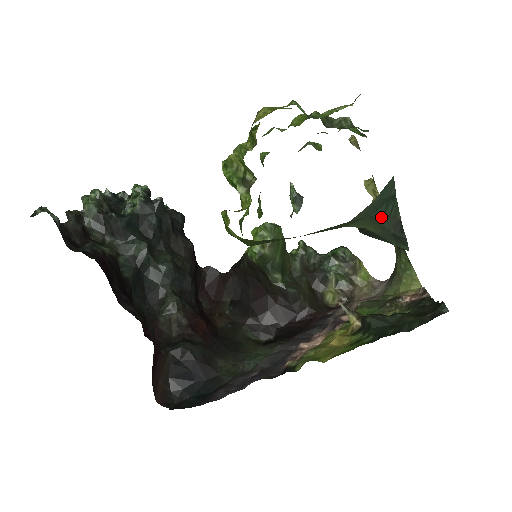
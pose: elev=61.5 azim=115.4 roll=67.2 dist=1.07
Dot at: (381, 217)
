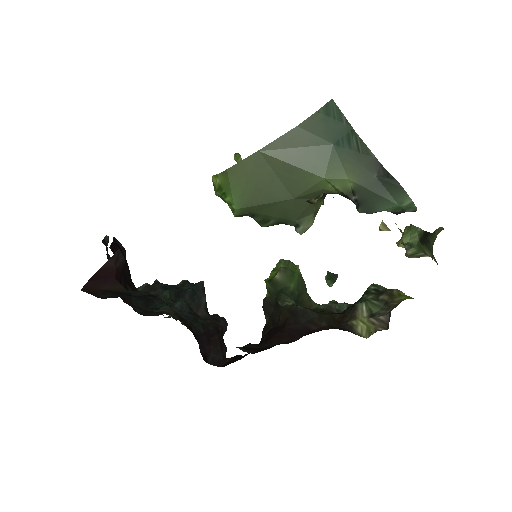
Dot at: (348, 151)
